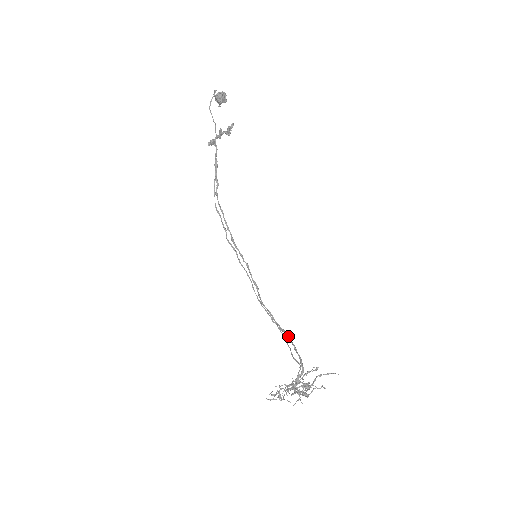
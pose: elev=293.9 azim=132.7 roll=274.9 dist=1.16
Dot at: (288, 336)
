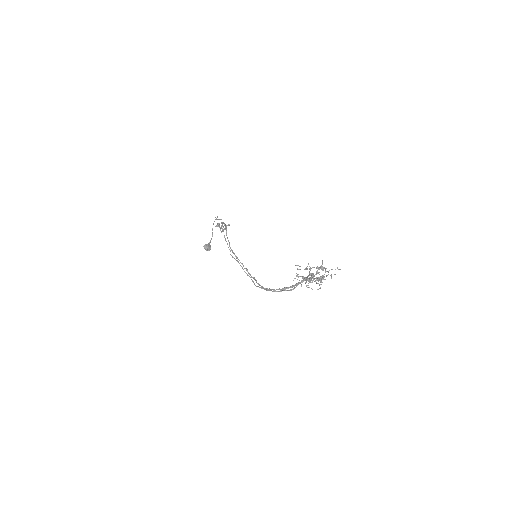
Dot at: (291, 286)
